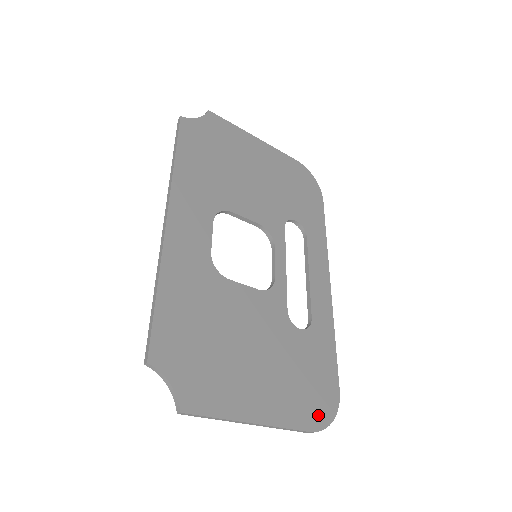
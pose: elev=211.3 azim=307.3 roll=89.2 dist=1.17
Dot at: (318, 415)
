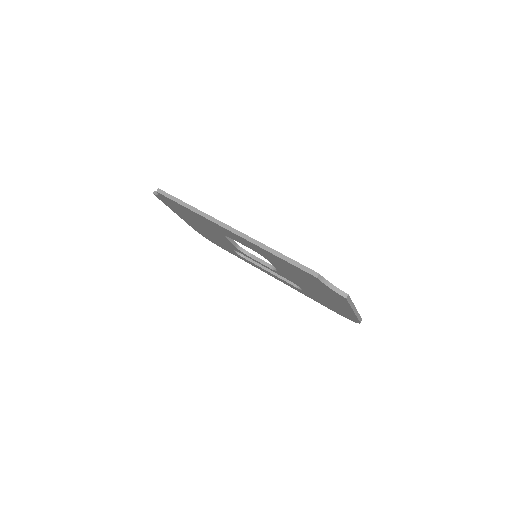
Dot at: occluded
